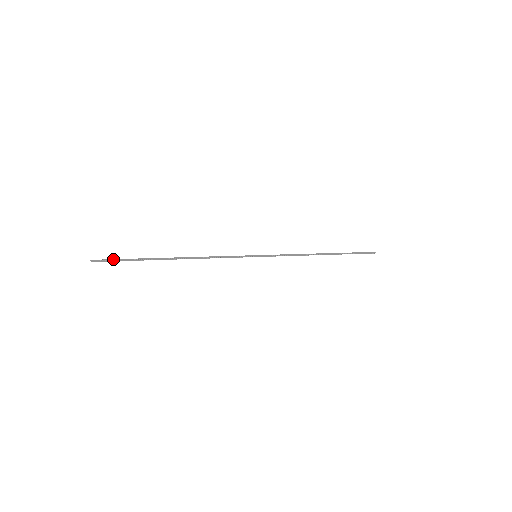
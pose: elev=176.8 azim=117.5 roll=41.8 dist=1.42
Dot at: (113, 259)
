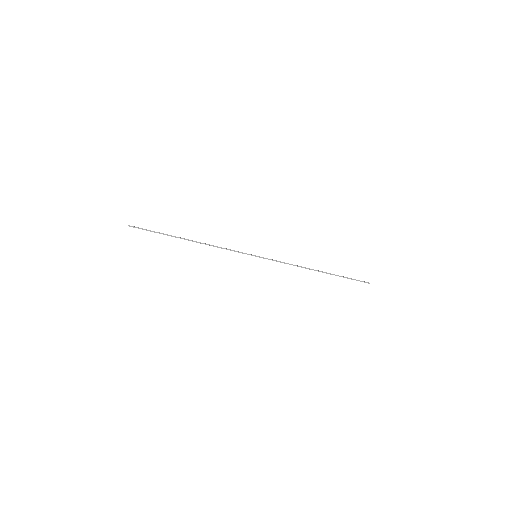
Dot at: (144, 229)
